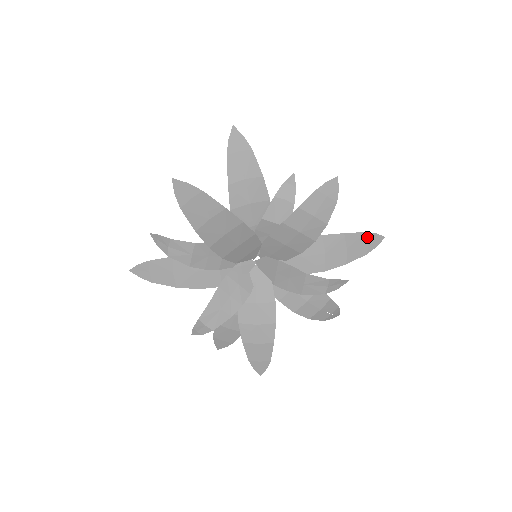
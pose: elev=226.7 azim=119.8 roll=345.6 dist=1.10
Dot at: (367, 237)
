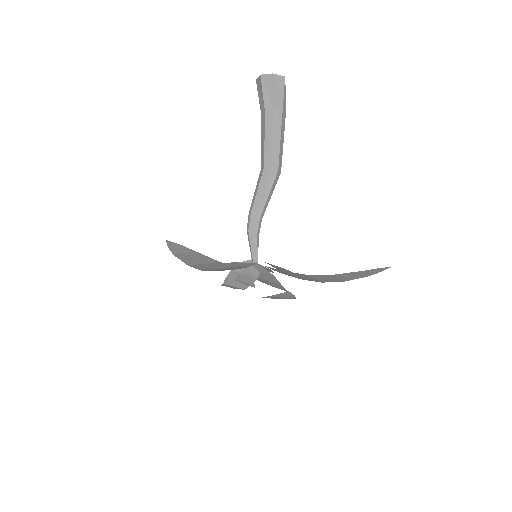
Dot at: (364, 272)
